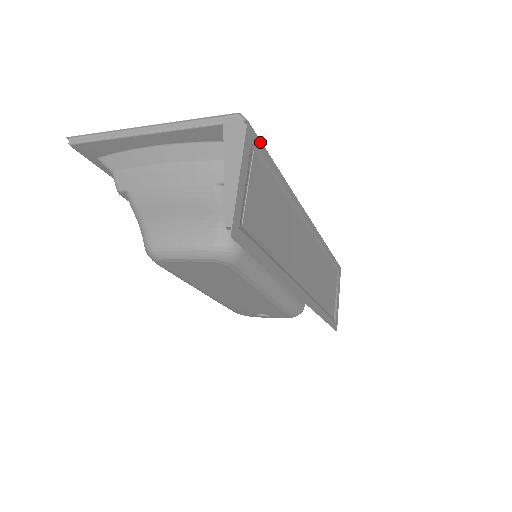
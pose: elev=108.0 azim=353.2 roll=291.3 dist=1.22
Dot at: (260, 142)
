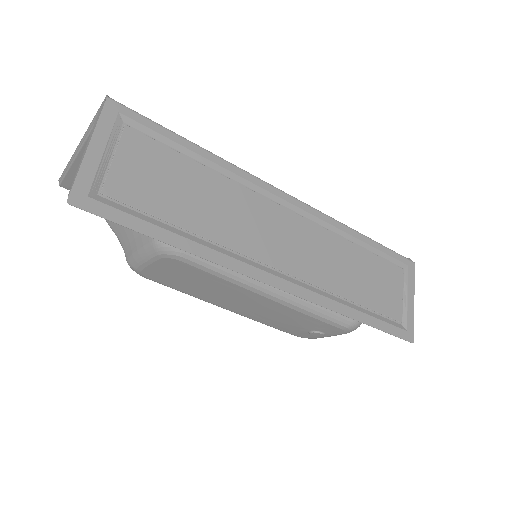
Dot at: (141, 117)
